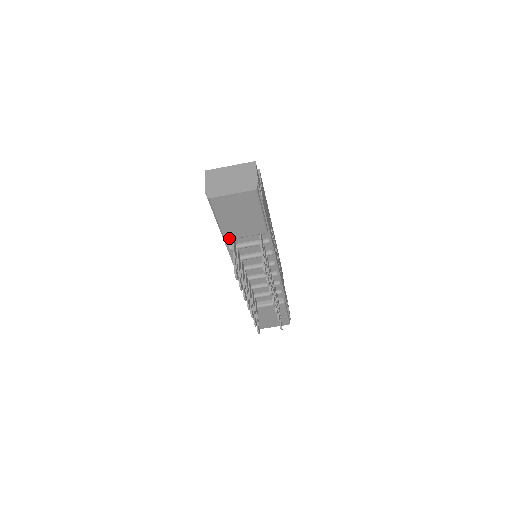
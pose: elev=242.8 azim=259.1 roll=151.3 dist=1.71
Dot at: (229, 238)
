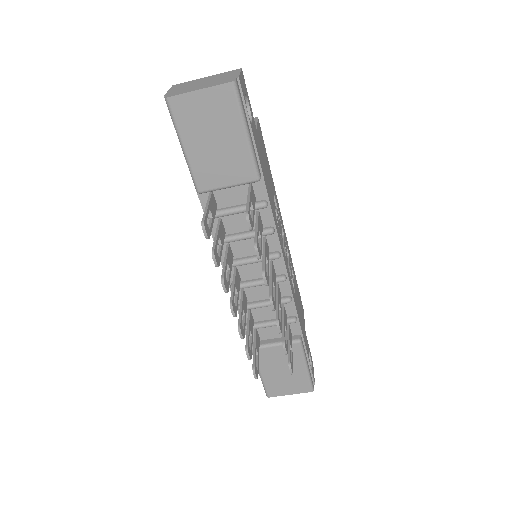
Dot at: (204, 188)
